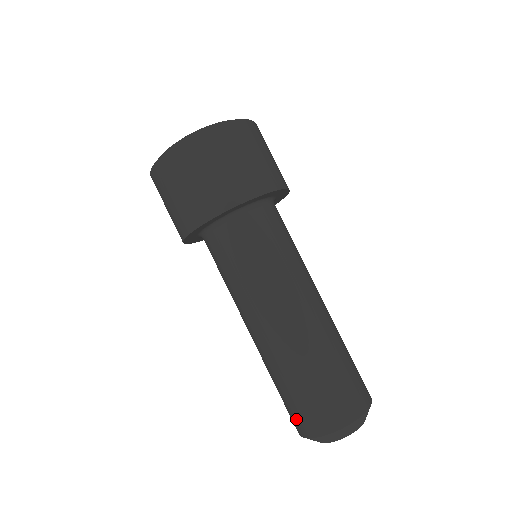
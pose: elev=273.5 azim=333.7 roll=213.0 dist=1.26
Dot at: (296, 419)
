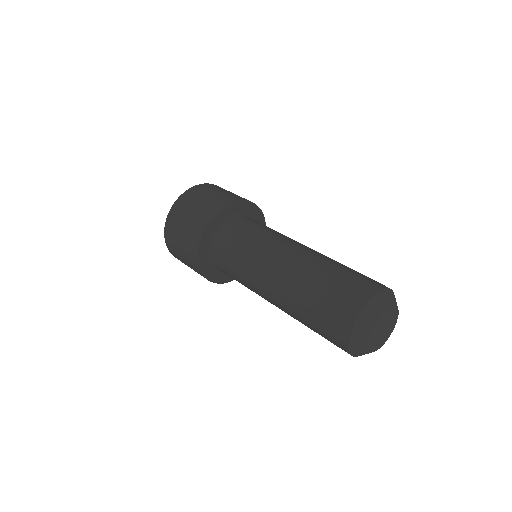
Dot at: (361, 284)
